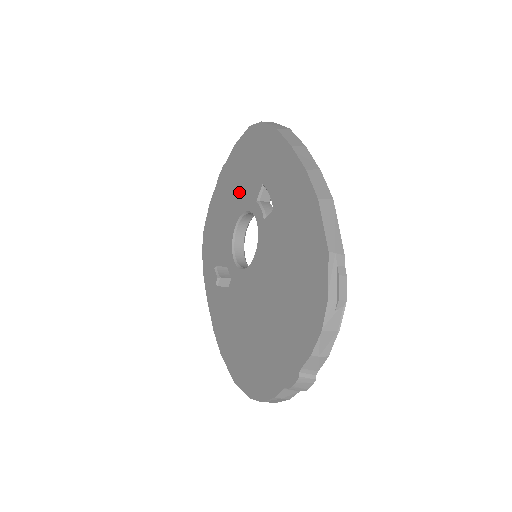
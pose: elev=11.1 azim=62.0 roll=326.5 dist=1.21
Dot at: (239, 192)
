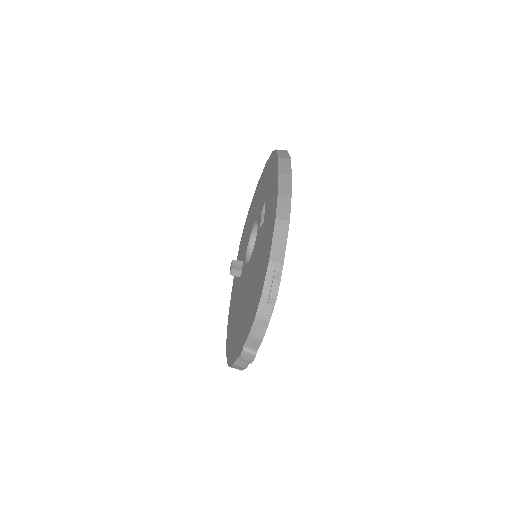
Dot at: (258, 203)
